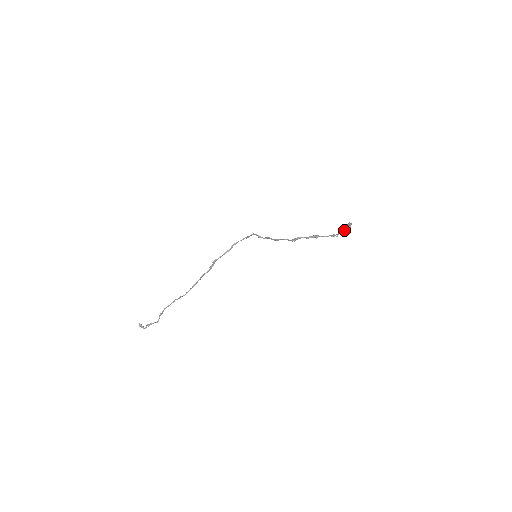
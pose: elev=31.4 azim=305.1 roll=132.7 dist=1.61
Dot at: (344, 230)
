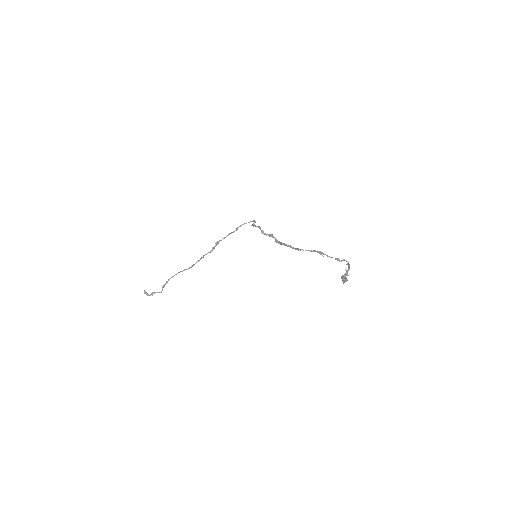
Dot at: (347, 264)
